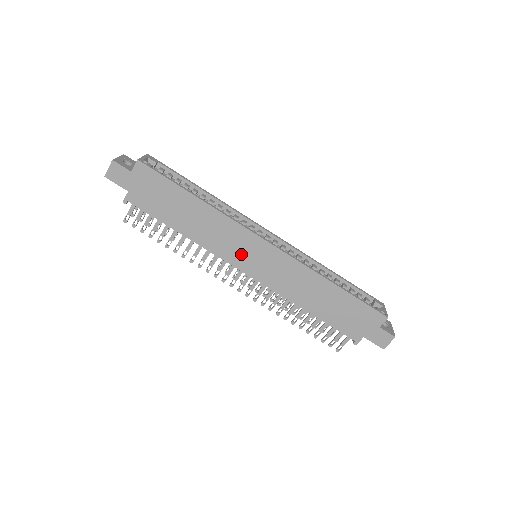
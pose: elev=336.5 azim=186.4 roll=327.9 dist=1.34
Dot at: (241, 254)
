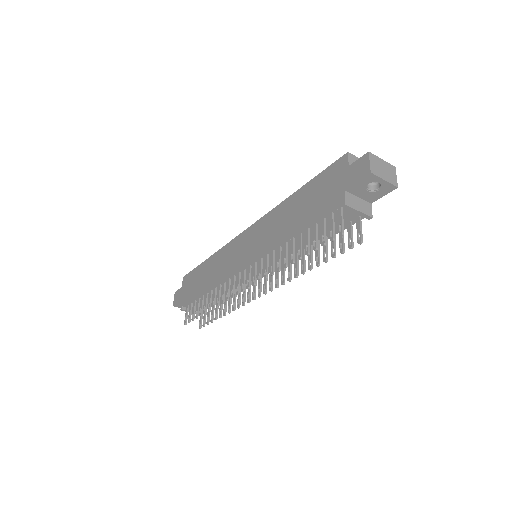
Dot at: (236, 258)
